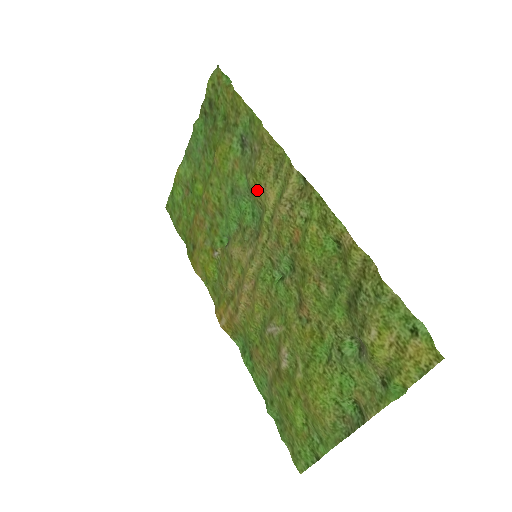
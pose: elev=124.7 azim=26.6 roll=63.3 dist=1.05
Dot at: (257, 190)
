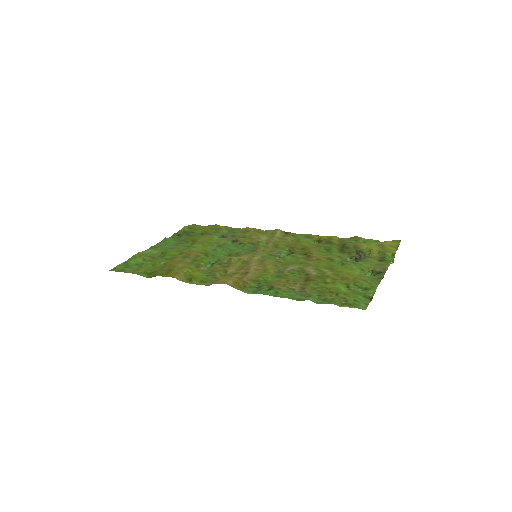
Dot at: (248, 240)
